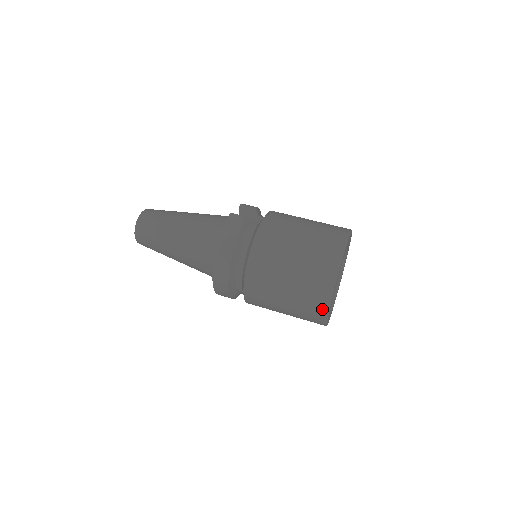
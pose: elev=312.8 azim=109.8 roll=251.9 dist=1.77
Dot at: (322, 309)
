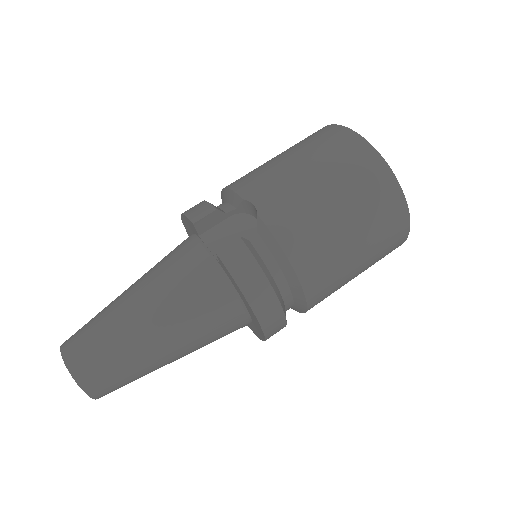
Dot at: (399, 244)
